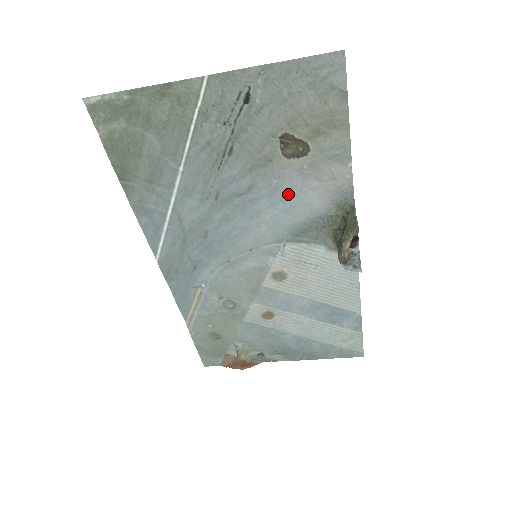
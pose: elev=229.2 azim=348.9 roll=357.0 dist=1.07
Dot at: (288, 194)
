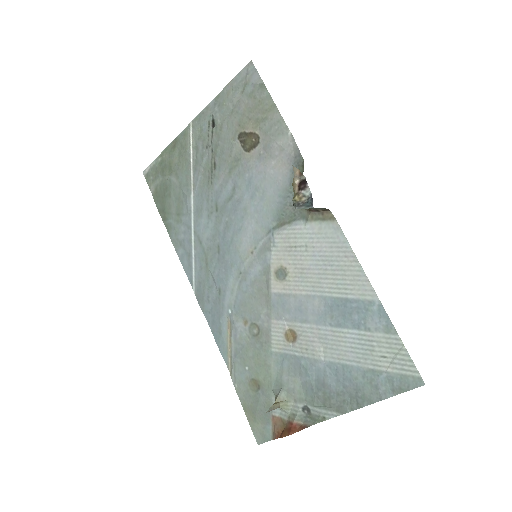
Dot at: (258, 181)
